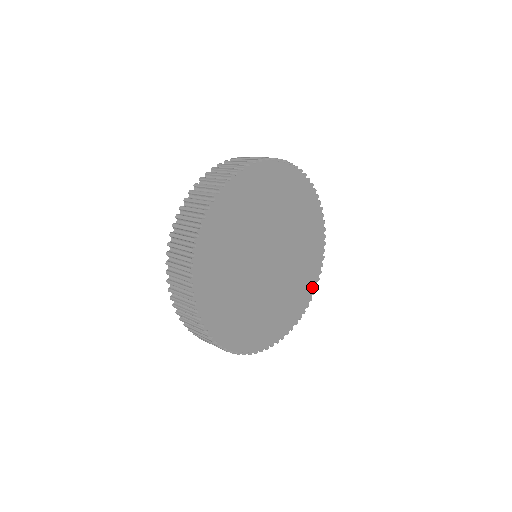
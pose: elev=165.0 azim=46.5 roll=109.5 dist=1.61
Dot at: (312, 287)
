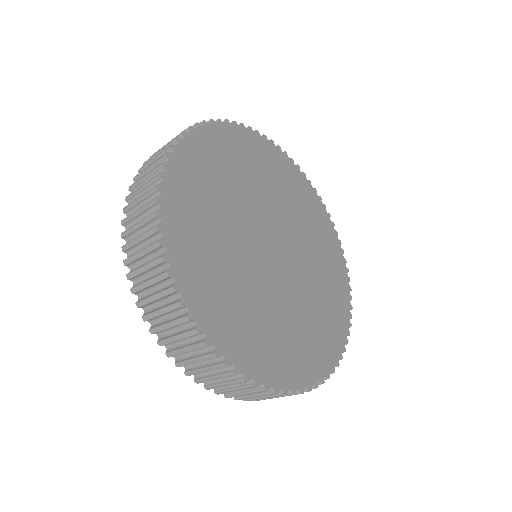
Dot at: (334, 352)
